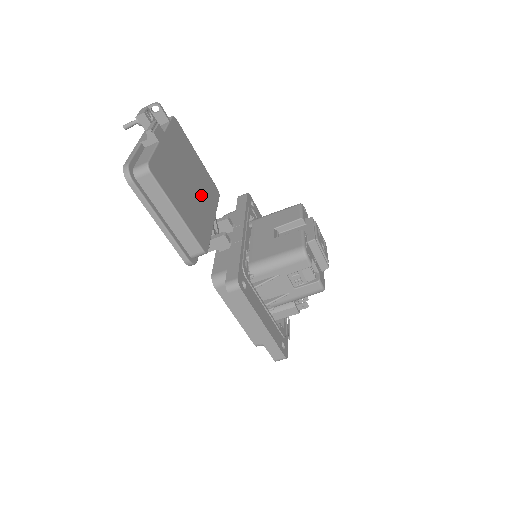
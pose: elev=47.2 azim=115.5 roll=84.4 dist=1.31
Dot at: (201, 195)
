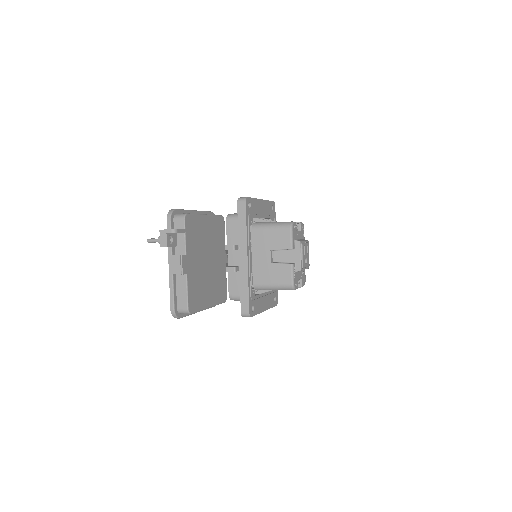
Dot at: (215, 255)
